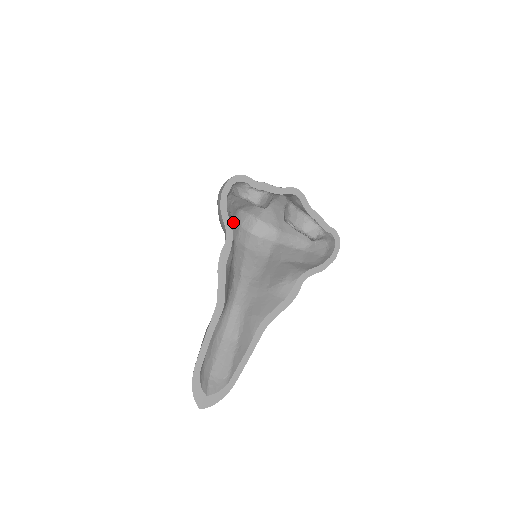
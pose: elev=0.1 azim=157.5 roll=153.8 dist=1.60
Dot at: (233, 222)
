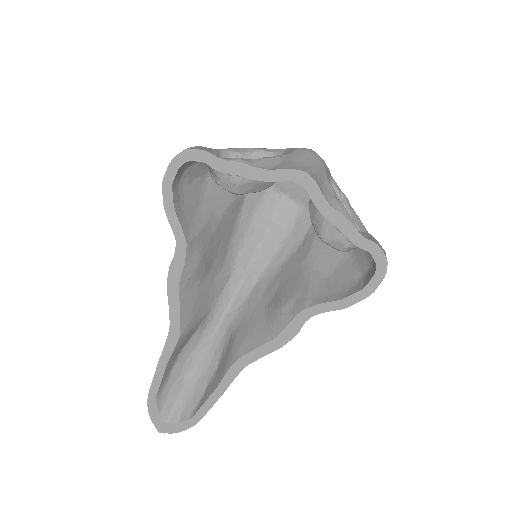
Dot at: occluded
